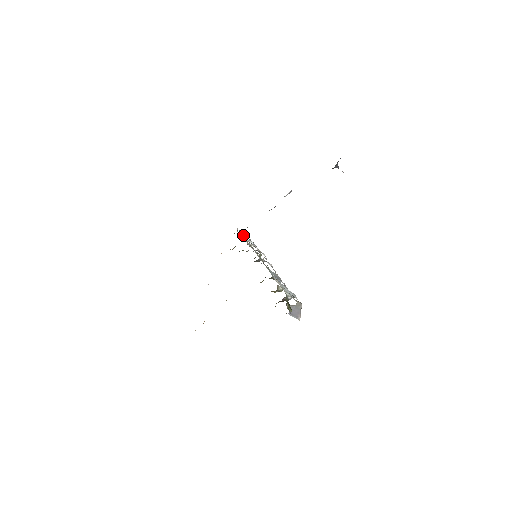
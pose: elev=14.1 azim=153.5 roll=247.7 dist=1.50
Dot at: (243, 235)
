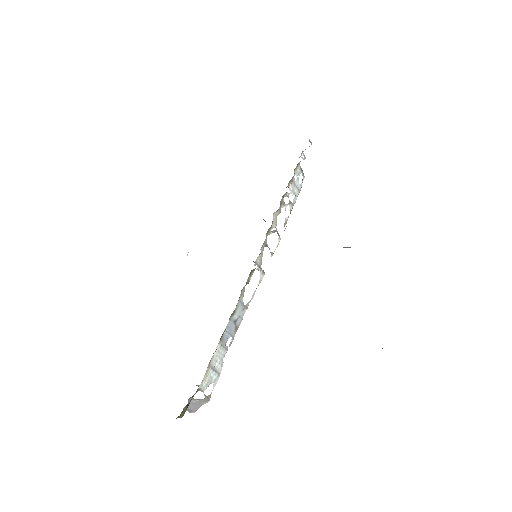
Dot at: (300, 168)
